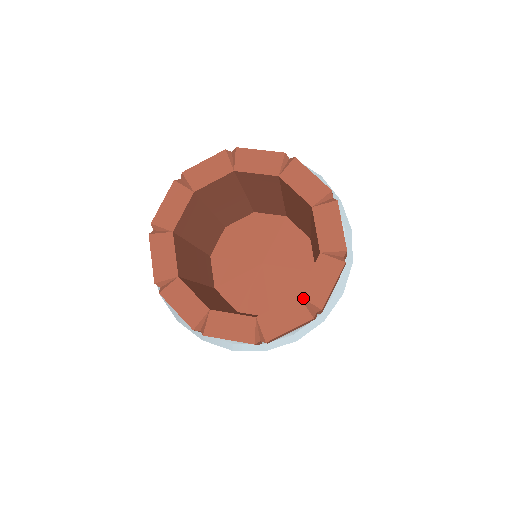
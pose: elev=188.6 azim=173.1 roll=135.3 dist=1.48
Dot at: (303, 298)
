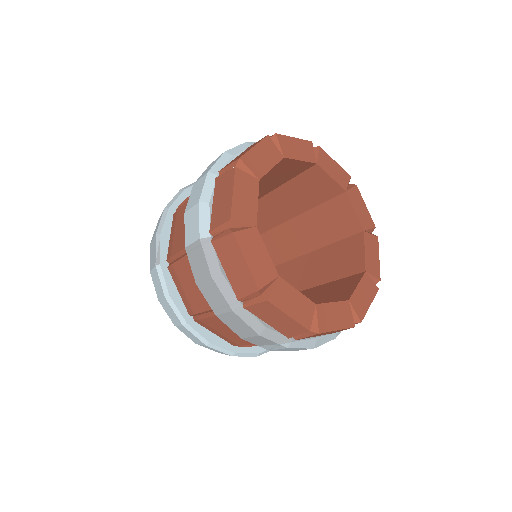
Dot at: (366, 230)
